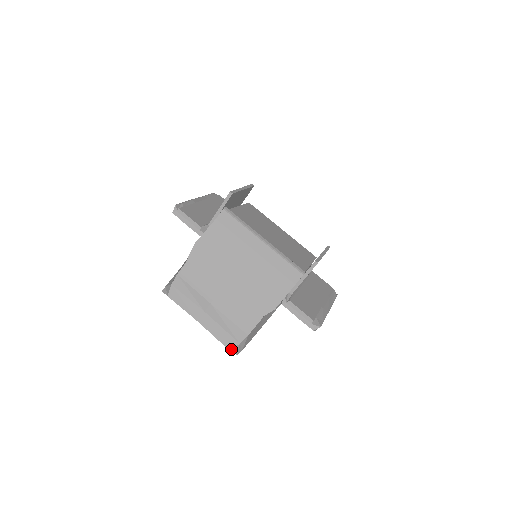
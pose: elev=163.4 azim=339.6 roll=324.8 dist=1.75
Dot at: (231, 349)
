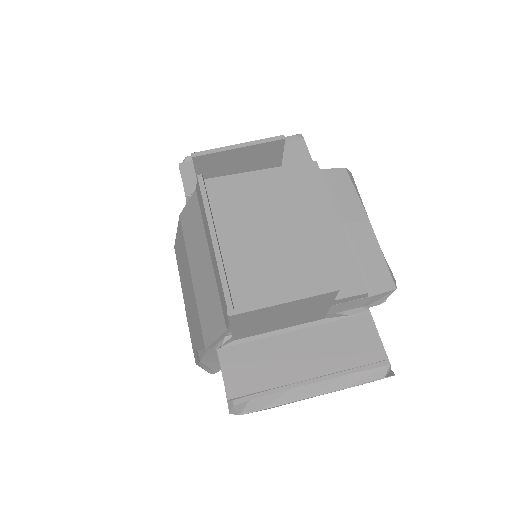
Dot at: (197, 364)
